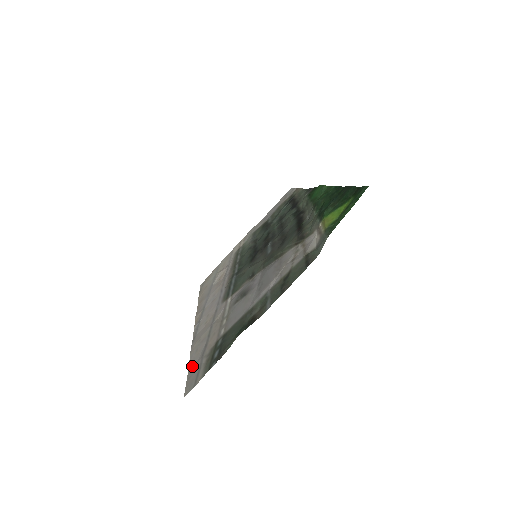
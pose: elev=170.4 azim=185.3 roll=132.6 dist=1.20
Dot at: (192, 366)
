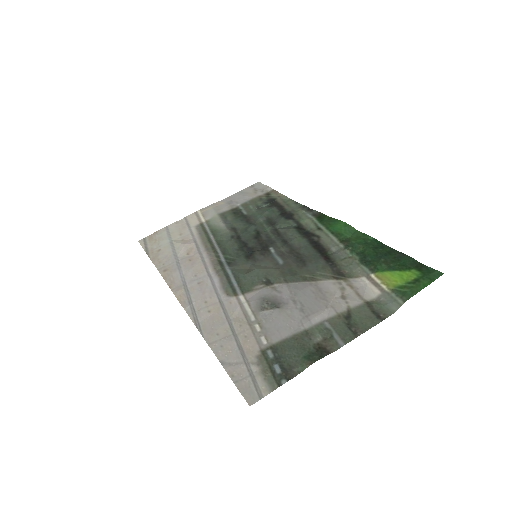
Dot at: (230, 367)
